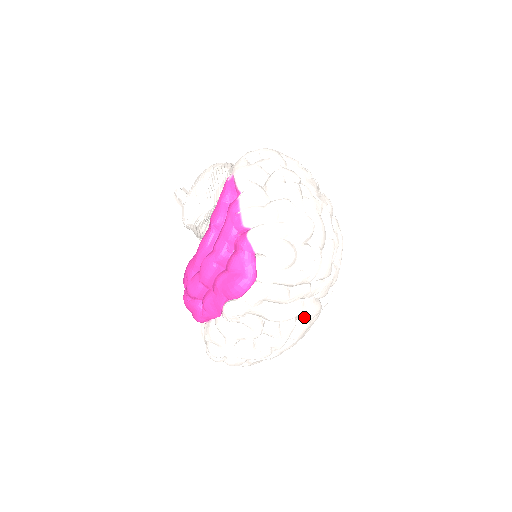
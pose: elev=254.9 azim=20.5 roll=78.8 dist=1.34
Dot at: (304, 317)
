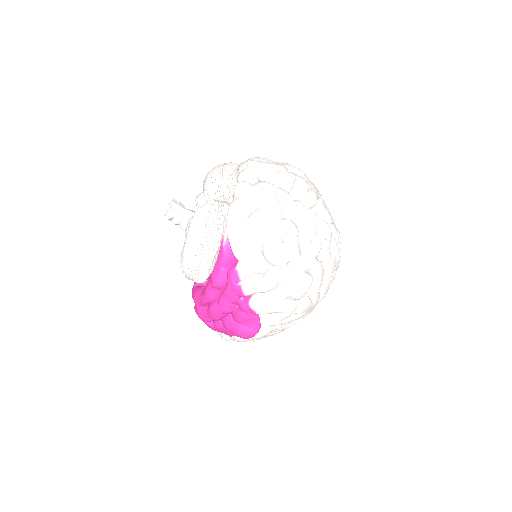
Dot at: occluded
